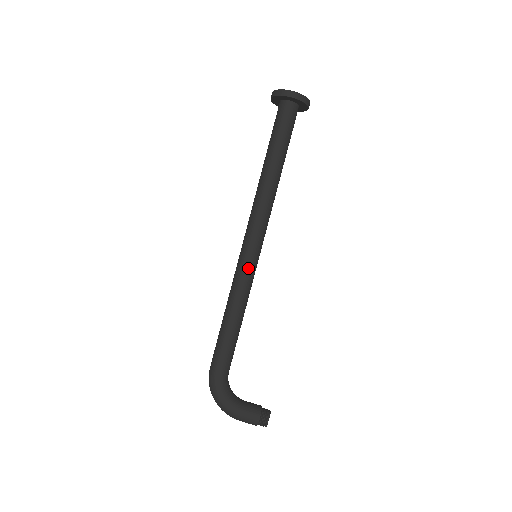
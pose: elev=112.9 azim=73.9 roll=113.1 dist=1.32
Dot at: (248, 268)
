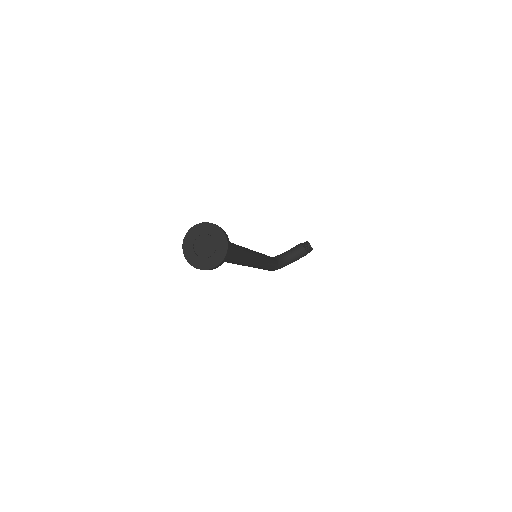
Dot at: (260, 265)
